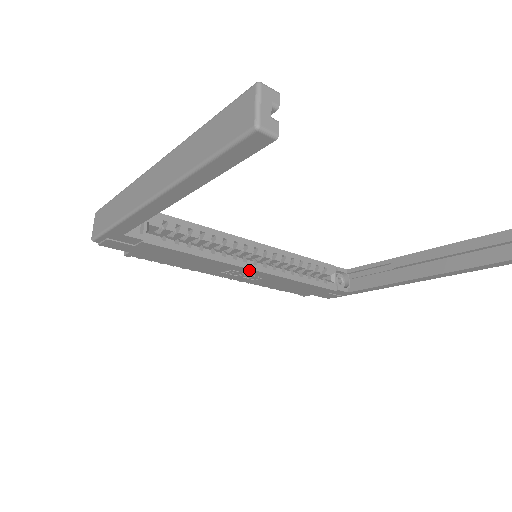
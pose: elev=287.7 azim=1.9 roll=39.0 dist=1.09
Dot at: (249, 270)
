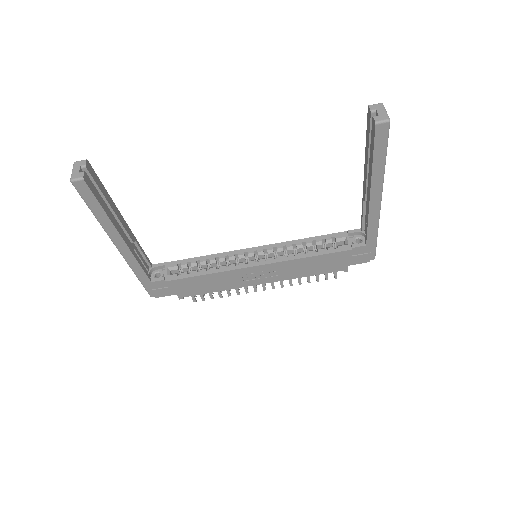
Dot at: (254, 268)
